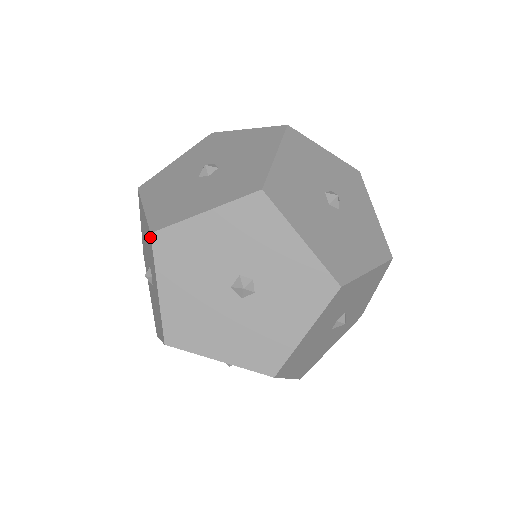
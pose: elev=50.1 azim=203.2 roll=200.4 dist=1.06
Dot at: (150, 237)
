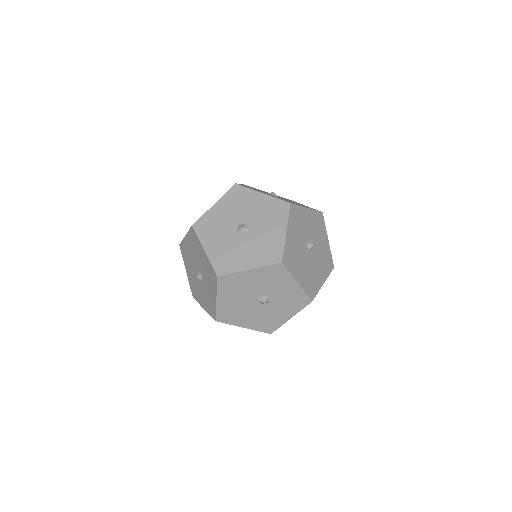
Dot at: (215, 276)
